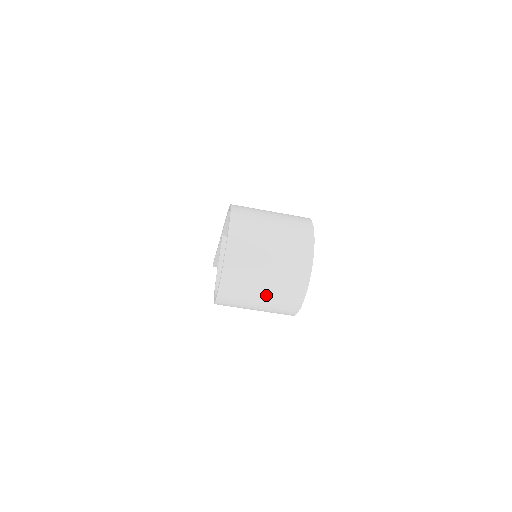
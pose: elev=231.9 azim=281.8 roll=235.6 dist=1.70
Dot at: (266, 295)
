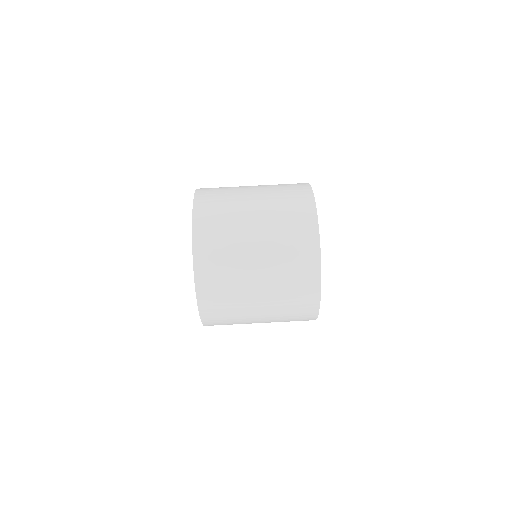
Dot at: (265, 295)
